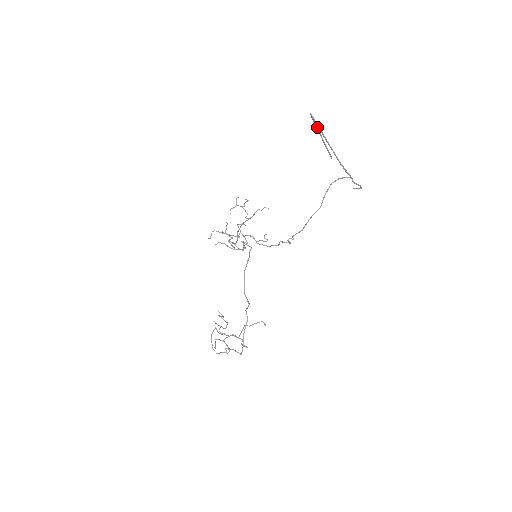
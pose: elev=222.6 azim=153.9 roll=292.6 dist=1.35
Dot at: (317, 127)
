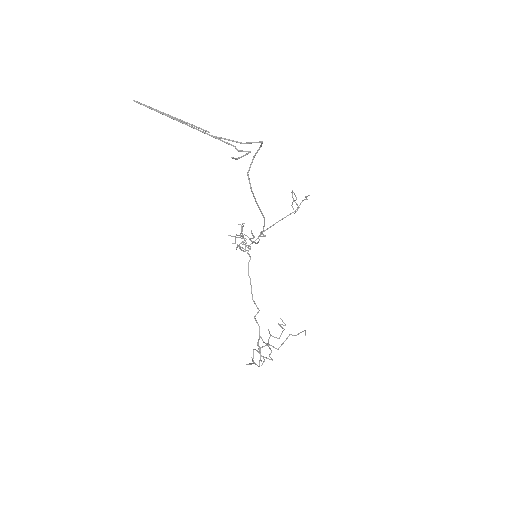
Dot at: (155, 109)
